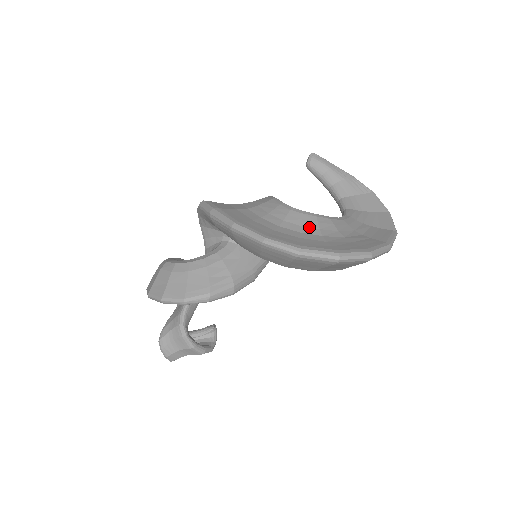
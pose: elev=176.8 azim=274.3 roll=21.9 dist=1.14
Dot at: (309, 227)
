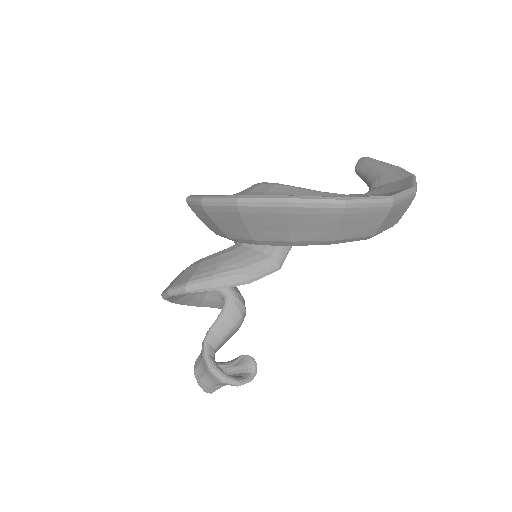
Dot at: (256, 192)
